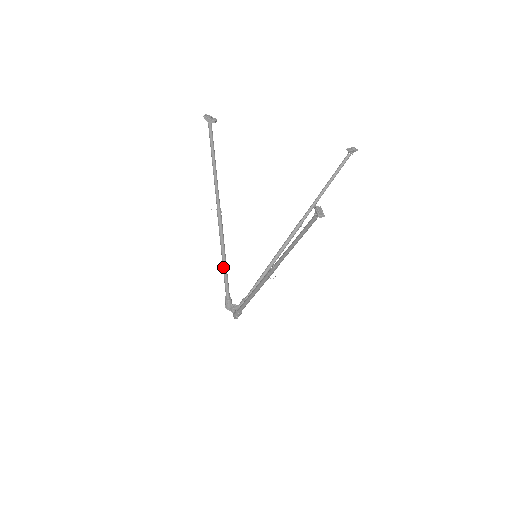
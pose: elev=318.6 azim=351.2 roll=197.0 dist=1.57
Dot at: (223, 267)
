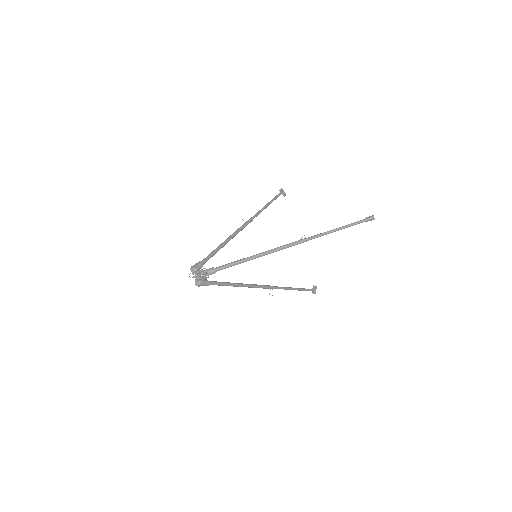
Dot at: (222, 243)
